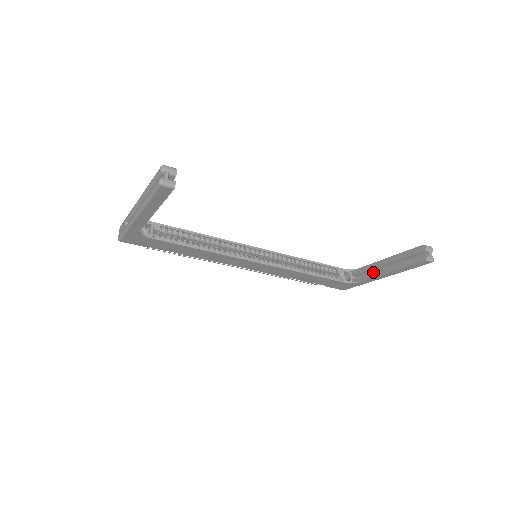
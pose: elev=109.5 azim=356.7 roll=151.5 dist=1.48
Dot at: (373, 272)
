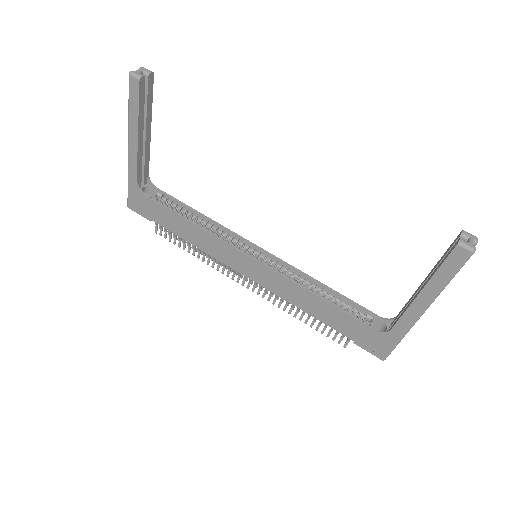
Dot at: (407, 305)
